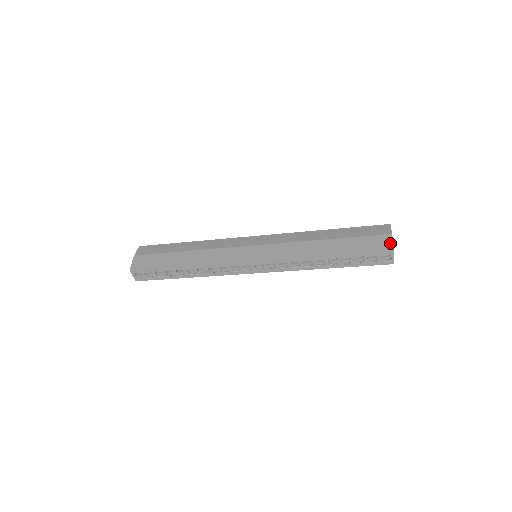
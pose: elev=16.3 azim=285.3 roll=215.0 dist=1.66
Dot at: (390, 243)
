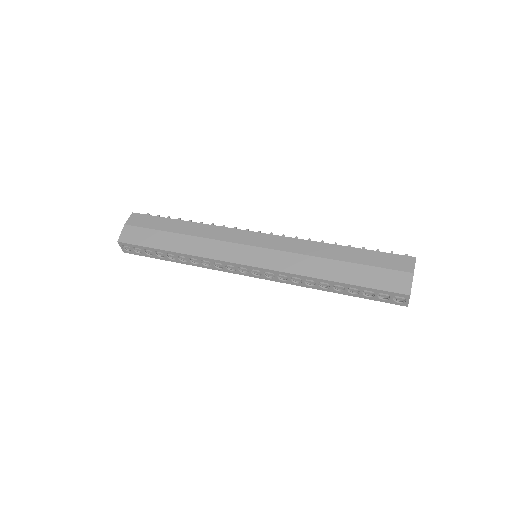
Dot at: (408, 285)
